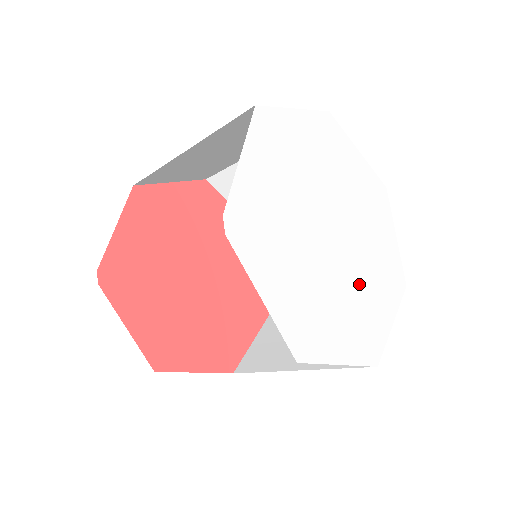
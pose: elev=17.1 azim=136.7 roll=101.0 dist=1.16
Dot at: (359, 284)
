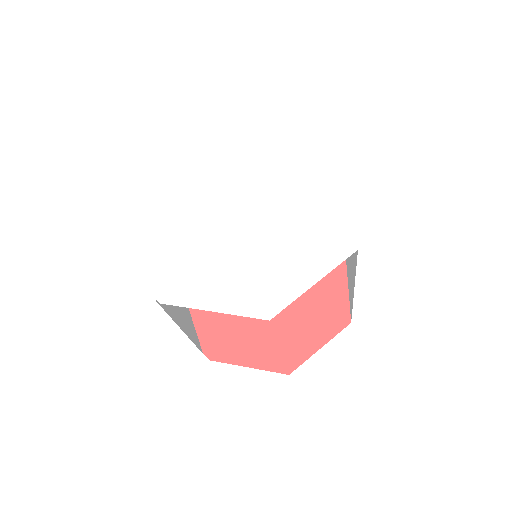
Dot at: (293, 215)
